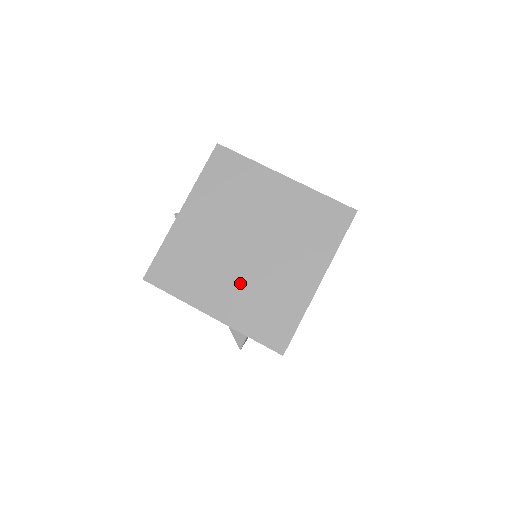
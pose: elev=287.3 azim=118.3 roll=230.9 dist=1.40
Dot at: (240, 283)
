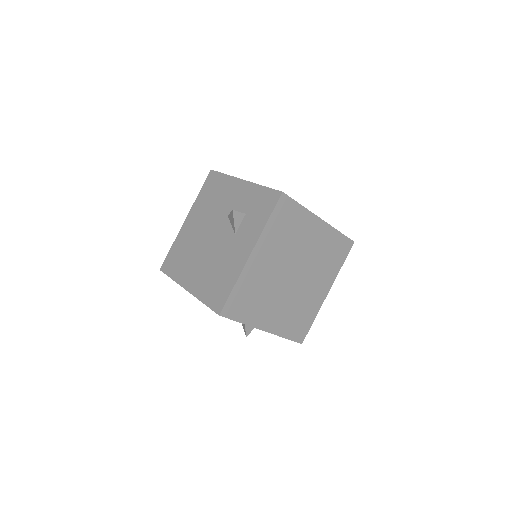
Dot at: occluded
